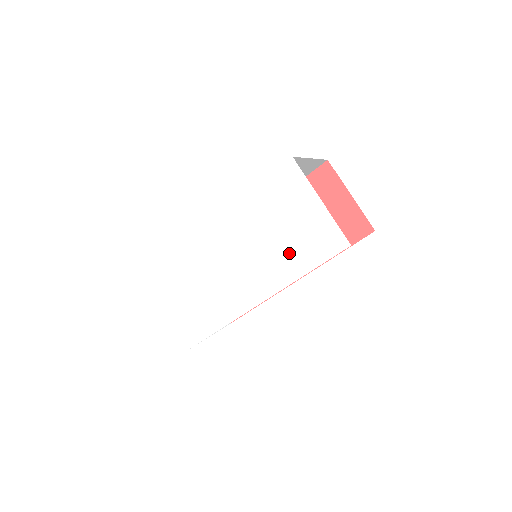
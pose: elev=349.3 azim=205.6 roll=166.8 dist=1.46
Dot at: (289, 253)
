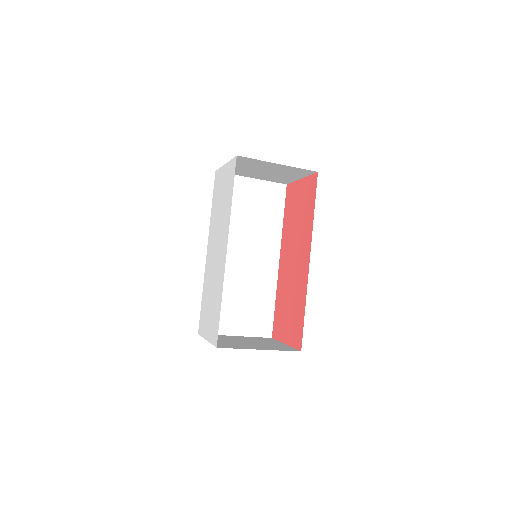
Dot at: (226, 203)
